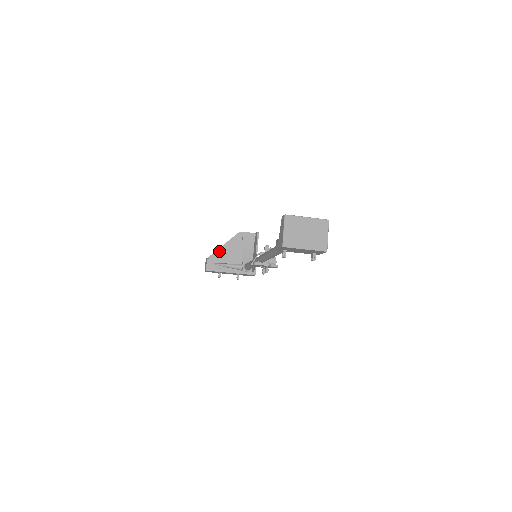
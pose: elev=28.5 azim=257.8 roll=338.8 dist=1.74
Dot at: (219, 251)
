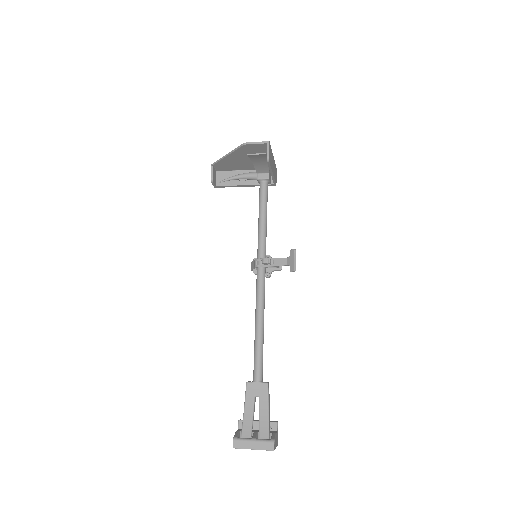
Dot at: (224, 160)
